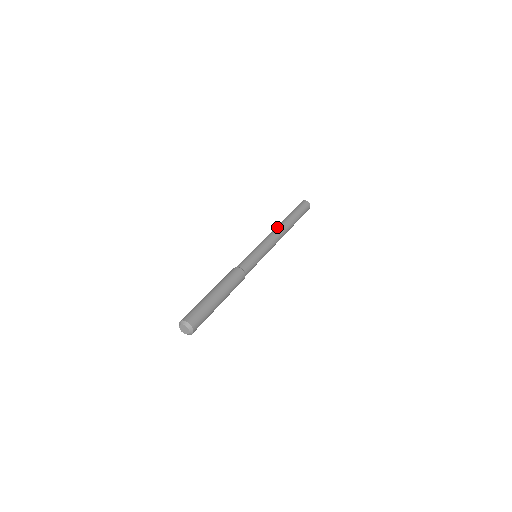
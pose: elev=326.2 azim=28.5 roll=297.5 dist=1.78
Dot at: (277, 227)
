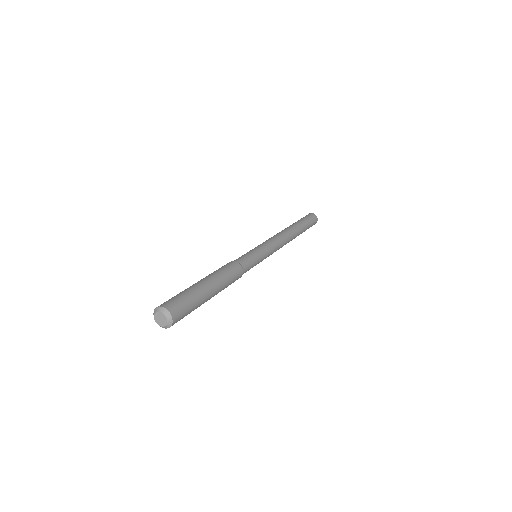
Dot at: (283, 231)
